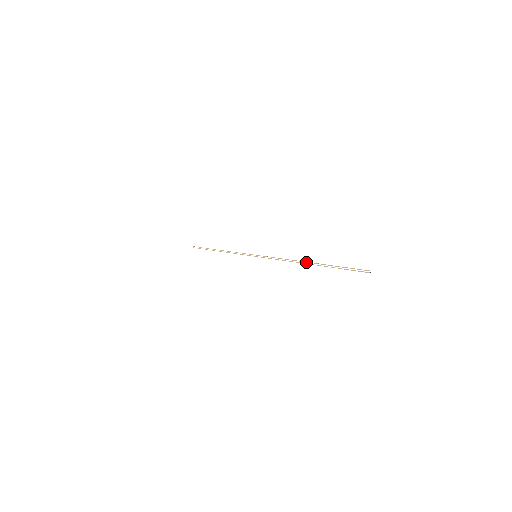
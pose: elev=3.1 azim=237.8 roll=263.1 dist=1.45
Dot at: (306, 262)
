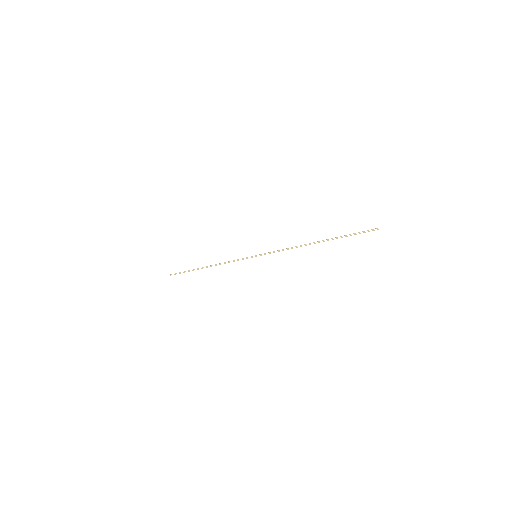
Dot at: (314, 243)
